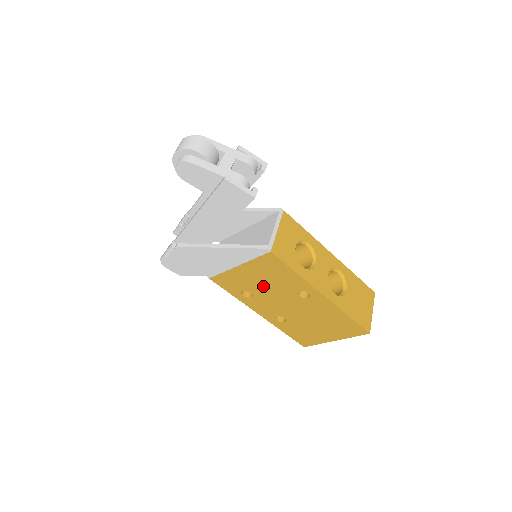
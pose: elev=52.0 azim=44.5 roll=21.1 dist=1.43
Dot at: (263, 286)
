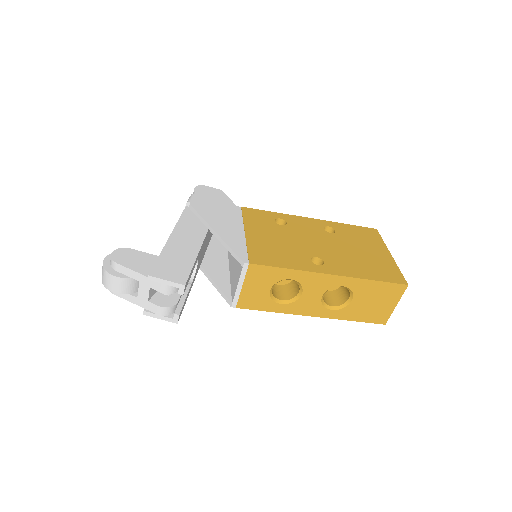
Dot at: occluded
